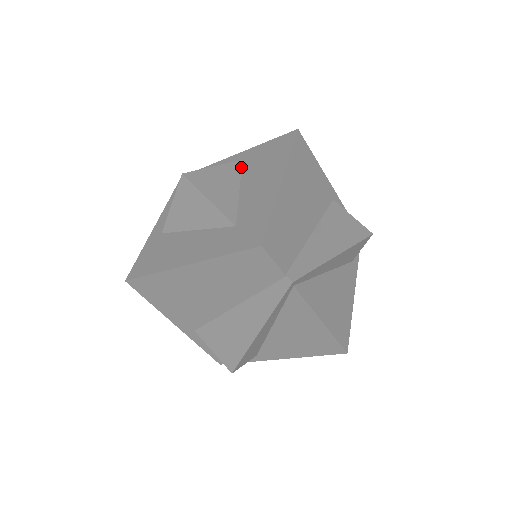
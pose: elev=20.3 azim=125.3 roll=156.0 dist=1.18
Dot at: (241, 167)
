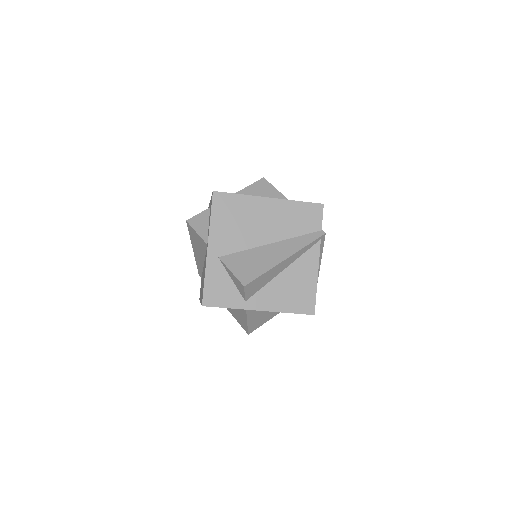
Dot at: occluded
